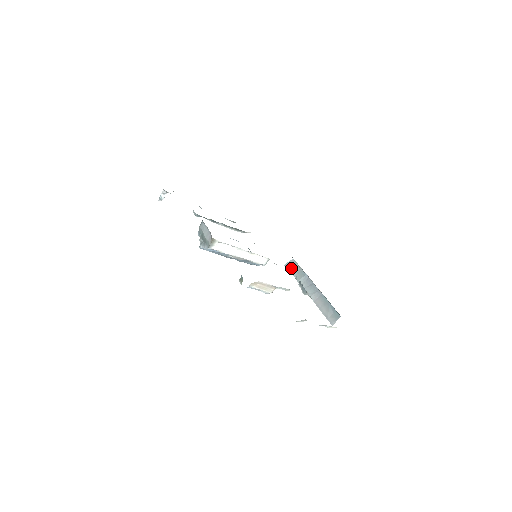
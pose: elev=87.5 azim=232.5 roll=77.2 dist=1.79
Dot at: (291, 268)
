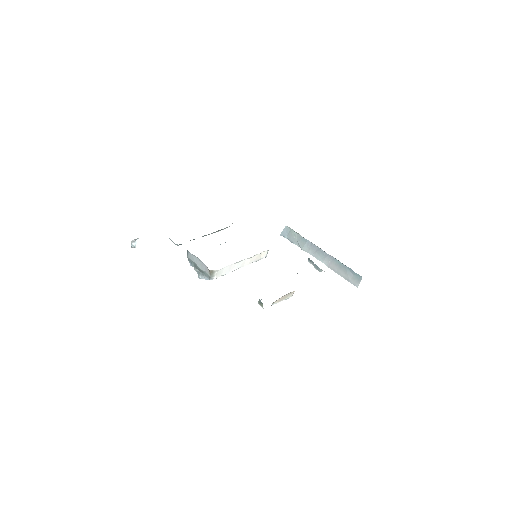
Dot at: (288, 237)
